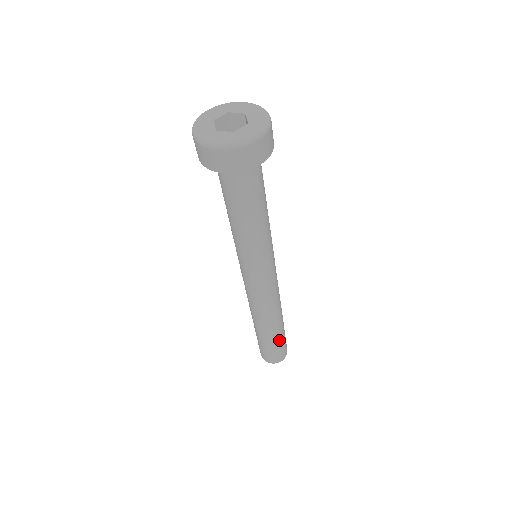
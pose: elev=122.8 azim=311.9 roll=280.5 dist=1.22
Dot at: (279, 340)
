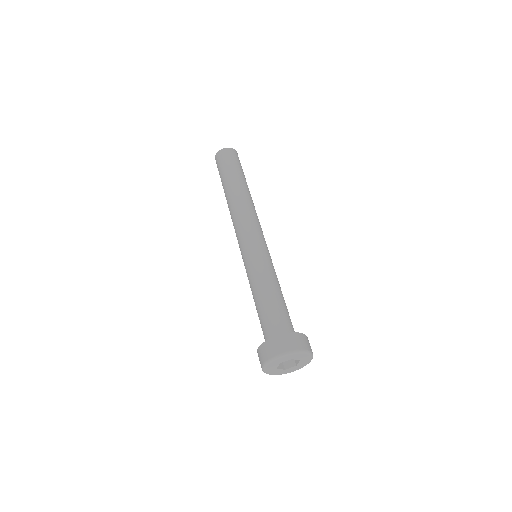
Dot at: occluded
